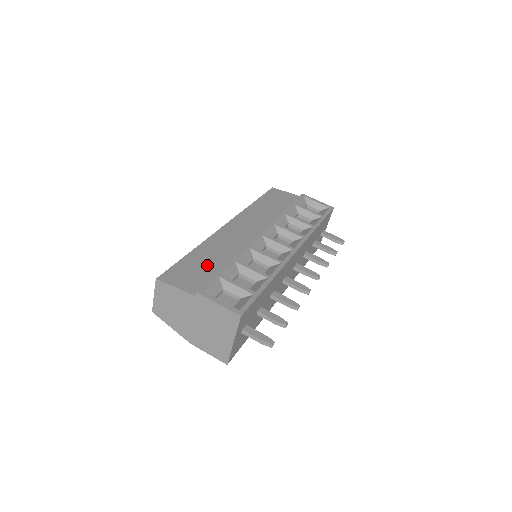
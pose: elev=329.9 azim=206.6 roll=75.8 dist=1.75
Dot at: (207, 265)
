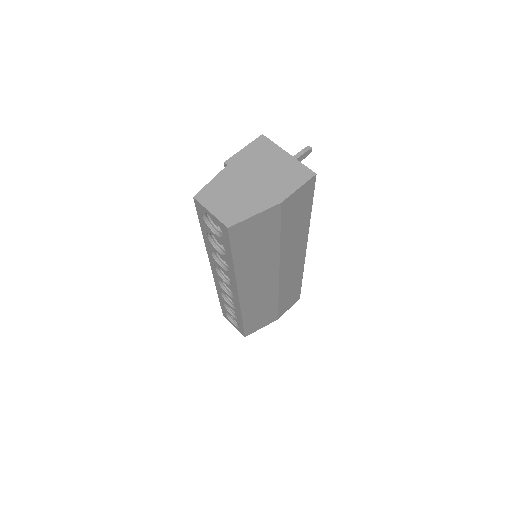
Dot at: occluded
